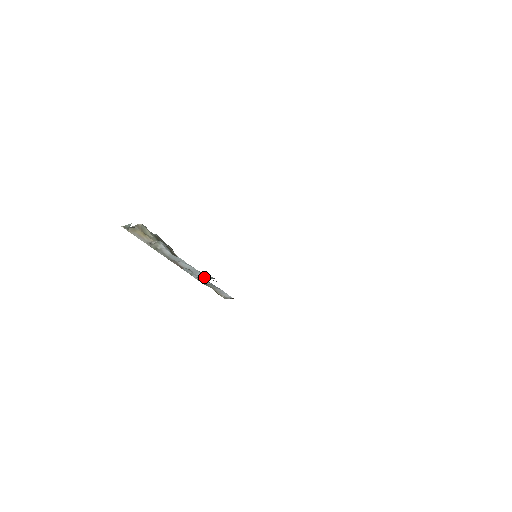
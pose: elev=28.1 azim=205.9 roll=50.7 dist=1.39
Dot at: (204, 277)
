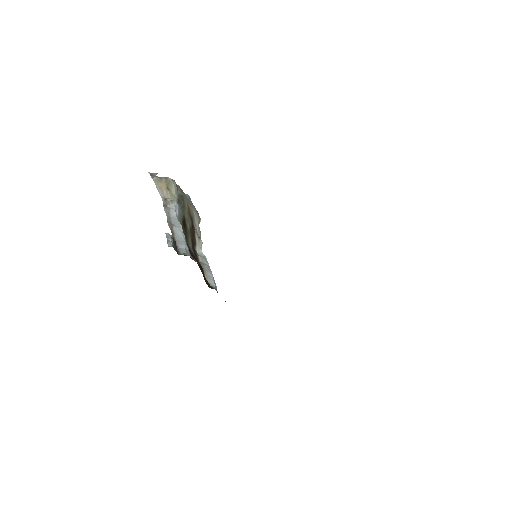
Dot at: (182, 251)
